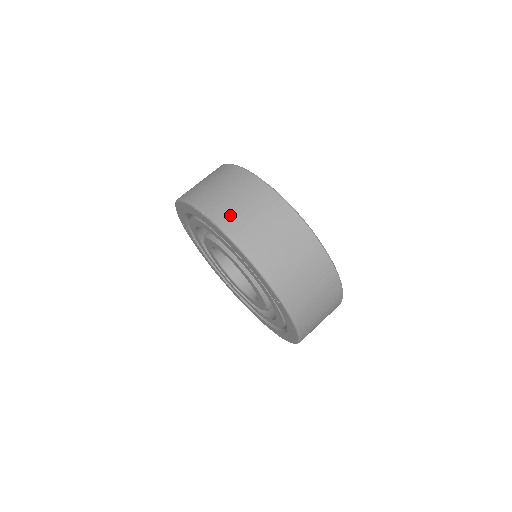
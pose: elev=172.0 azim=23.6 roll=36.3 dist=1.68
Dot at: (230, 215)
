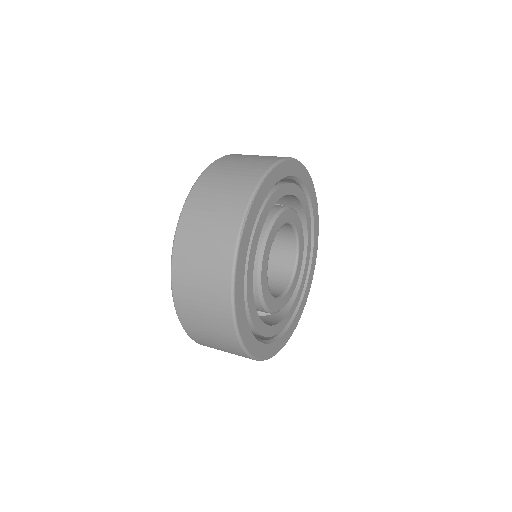
Dot at: (192, 222)
